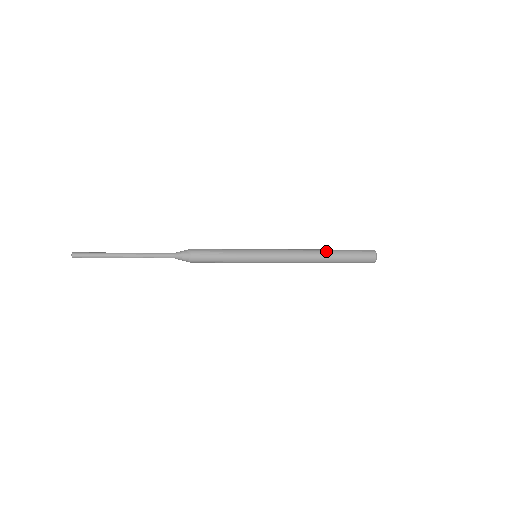
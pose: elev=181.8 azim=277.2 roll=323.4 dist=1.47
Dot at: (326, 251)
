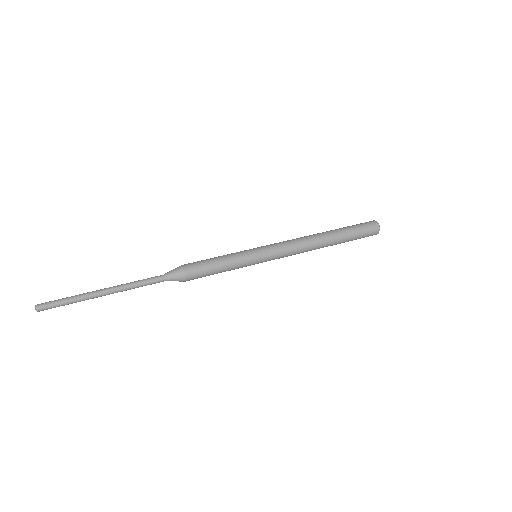
Dot at: (329, 234)
